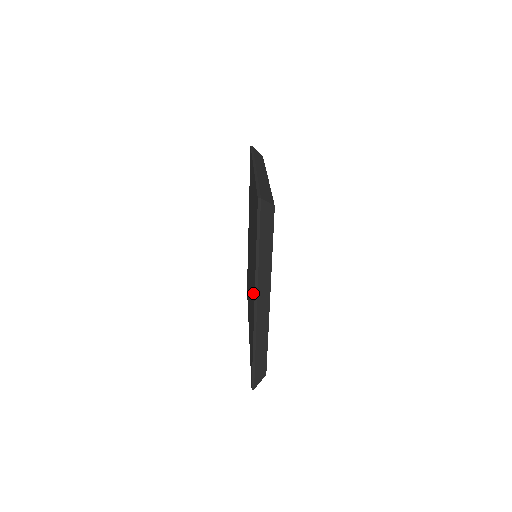
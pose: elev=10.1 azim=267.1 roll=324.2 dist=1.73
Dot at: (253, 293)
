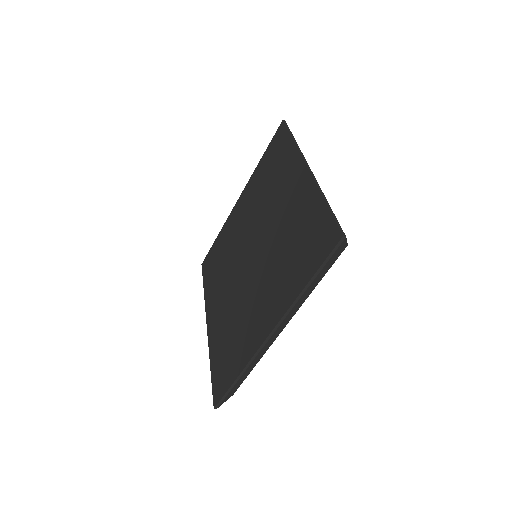
Dot at: (263, 315)
